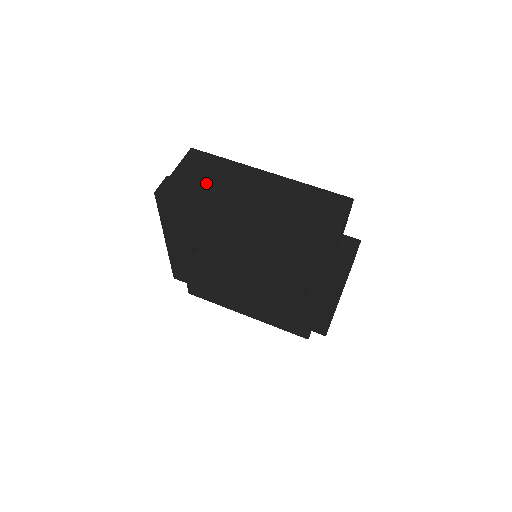
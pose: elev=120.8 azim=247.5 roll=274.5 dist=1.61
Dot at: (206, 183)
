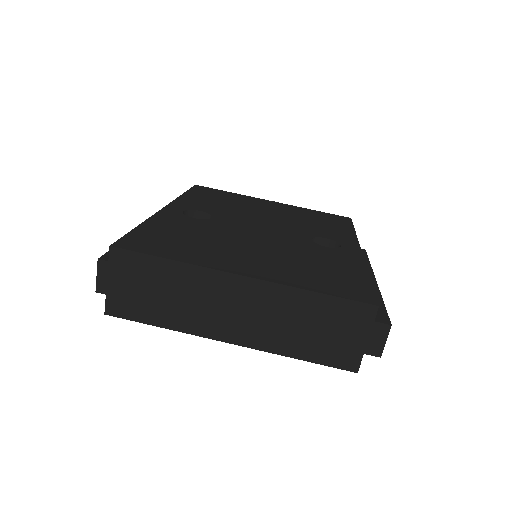
Dot at: (158, 312)
